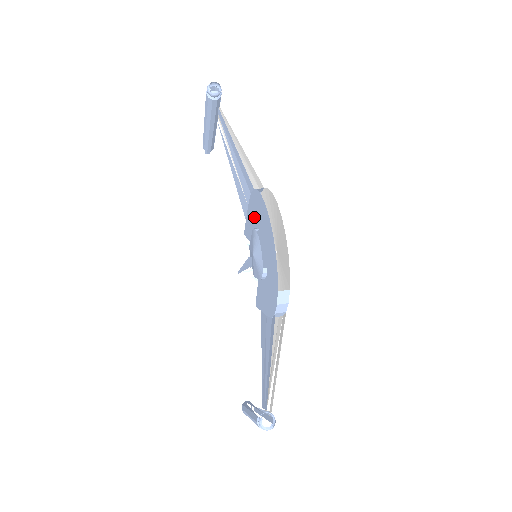
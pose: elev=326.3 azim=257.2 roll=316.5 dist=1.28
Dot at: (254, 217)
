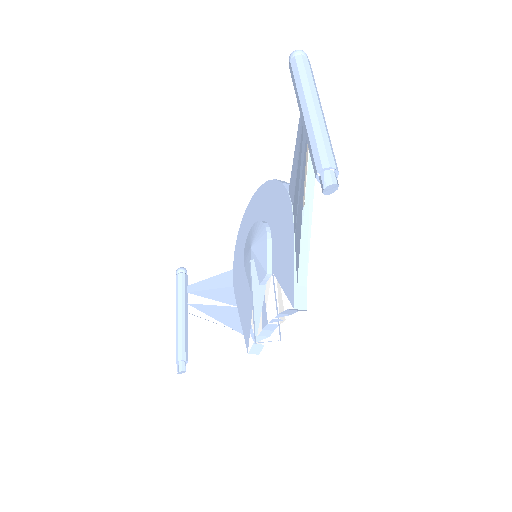
Dot at: (242, 273)
